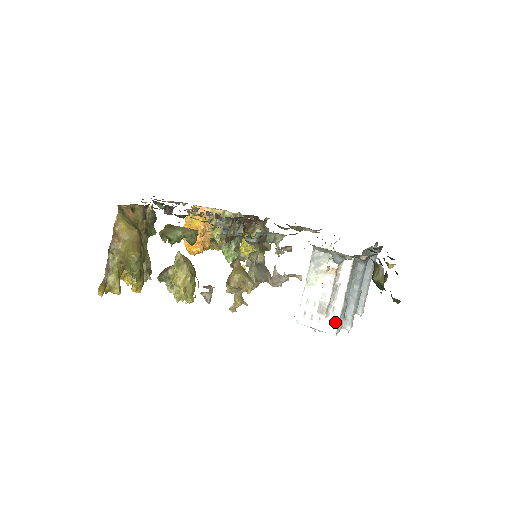
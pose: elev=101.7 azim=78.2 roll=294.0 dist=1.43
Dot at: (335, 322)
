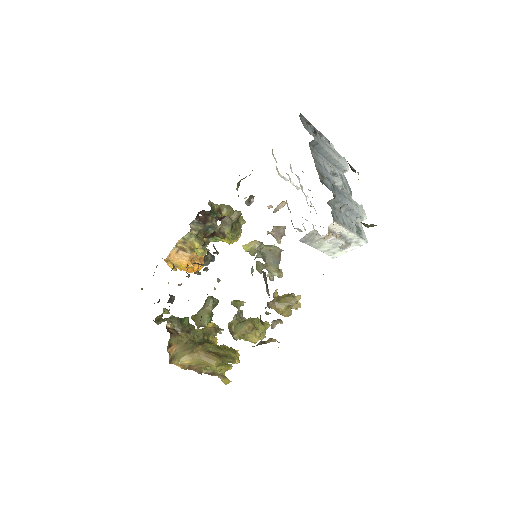
Dot at: (359, 241)
